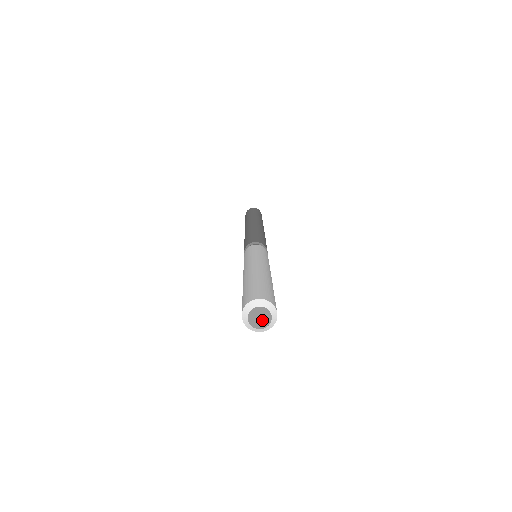
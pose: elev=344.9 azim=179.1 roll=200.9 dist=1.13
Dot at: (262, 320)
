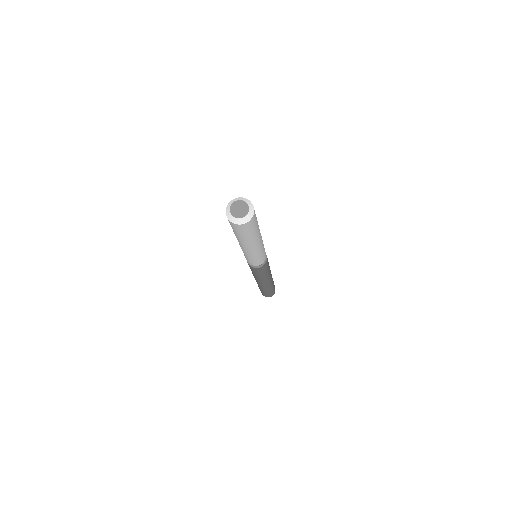
Dot at: (239, 212)
